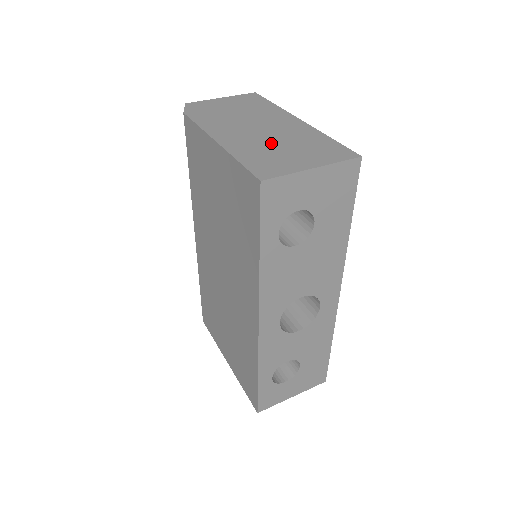
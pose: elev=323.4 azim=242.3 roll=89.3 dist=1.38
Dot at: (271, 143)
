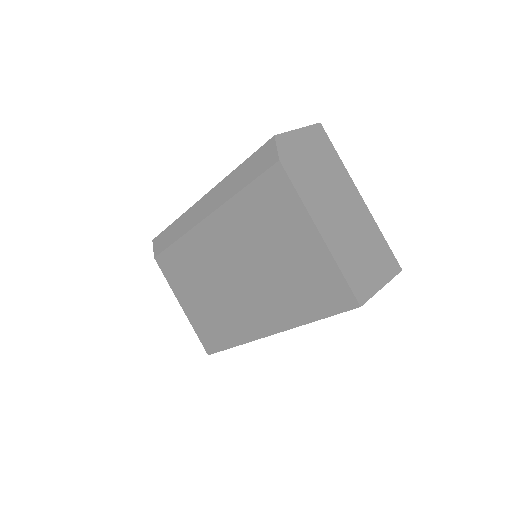
Dot at: (354, 242)
